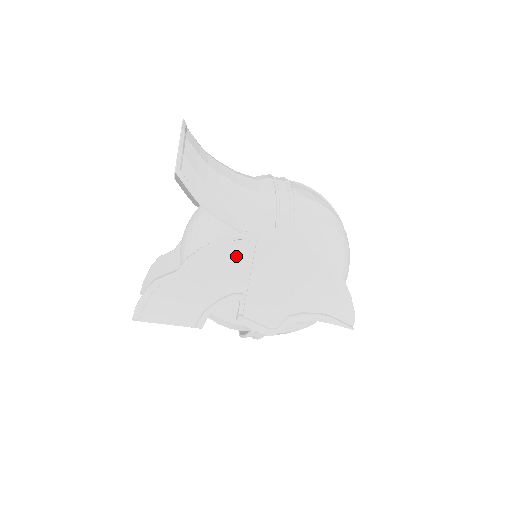
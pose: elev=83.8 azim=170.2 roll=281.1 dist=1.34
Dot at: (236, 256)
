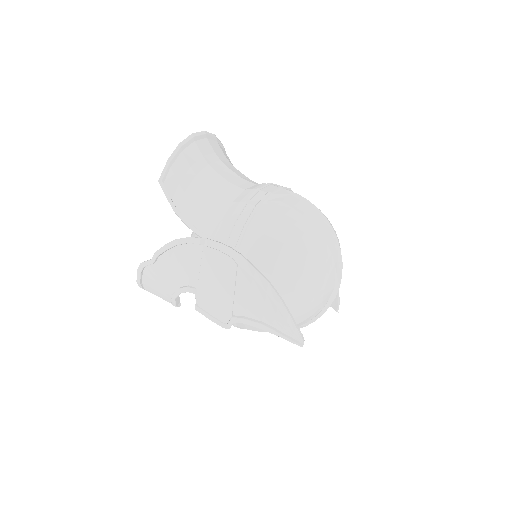
Dot at: (190, 256)
